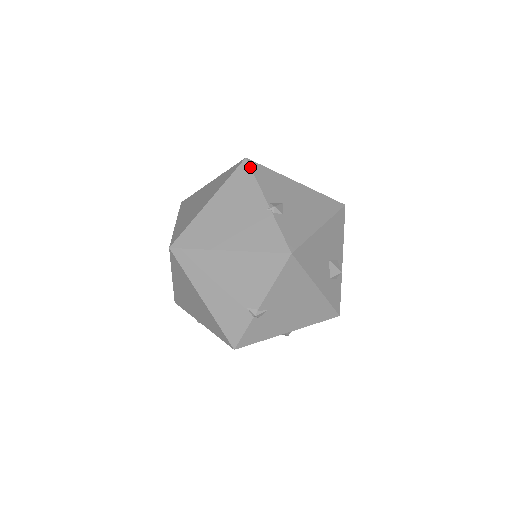
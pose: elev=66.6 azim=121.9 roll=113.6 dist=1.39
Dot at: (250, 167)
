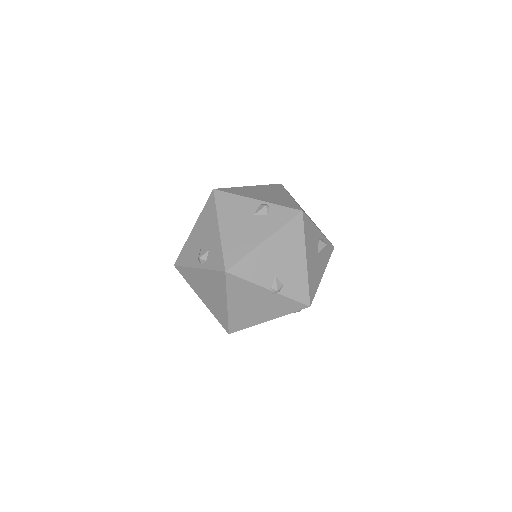
Dot at: (235, 276)
